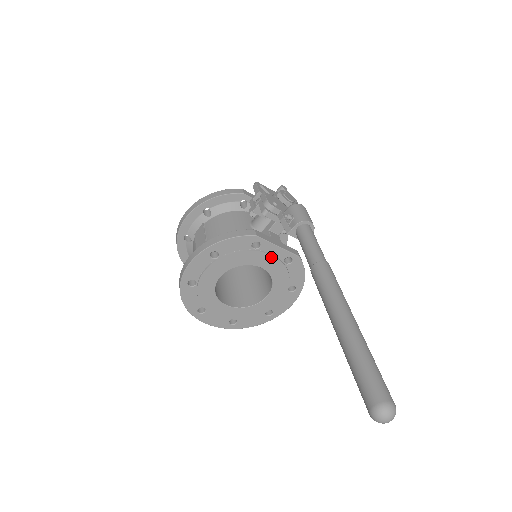
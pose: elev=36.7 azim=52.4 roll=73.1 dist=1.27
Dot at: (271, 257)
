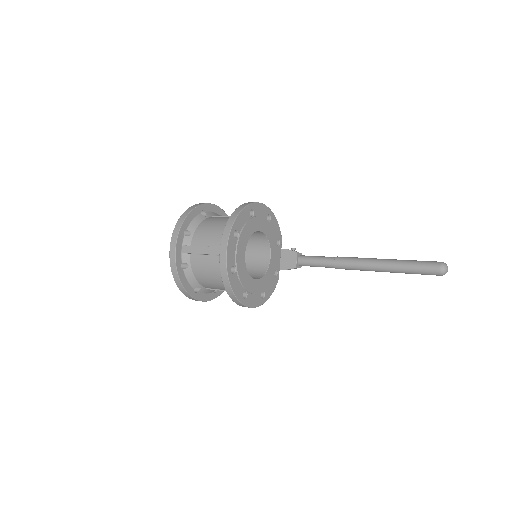
Dot at: (276, 258)
